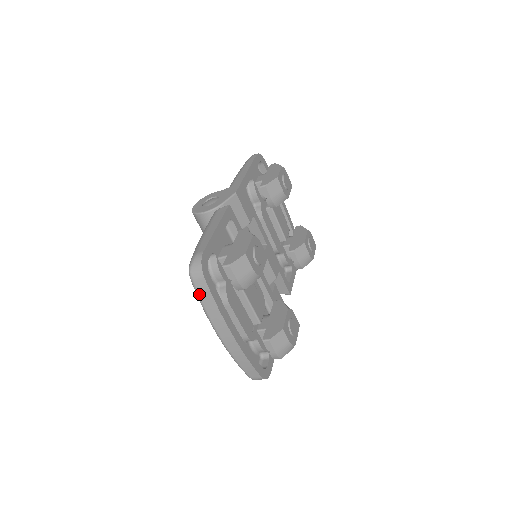
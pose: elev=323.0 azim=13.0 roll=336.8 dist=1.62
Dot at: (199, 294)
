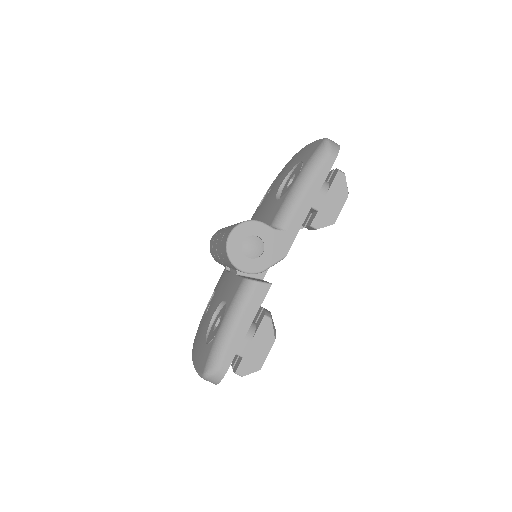
Dot at: occluded
